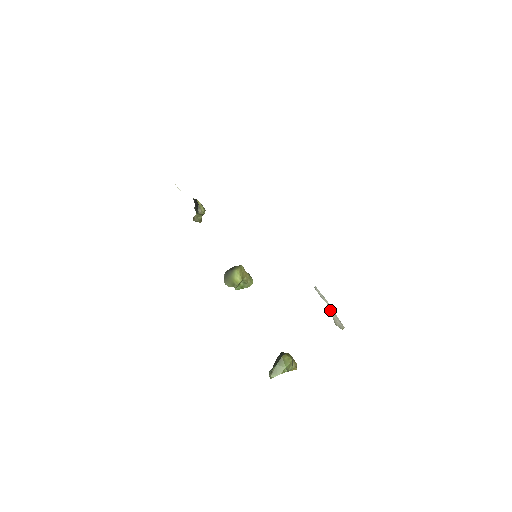
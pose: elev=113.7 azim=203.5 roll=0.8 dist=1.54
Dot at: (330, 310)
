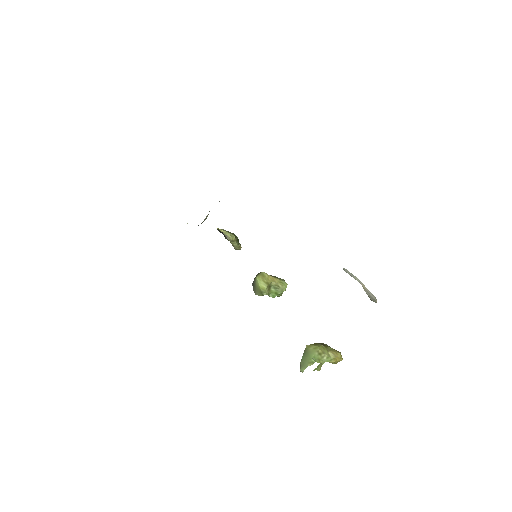
Dot at: occluded
